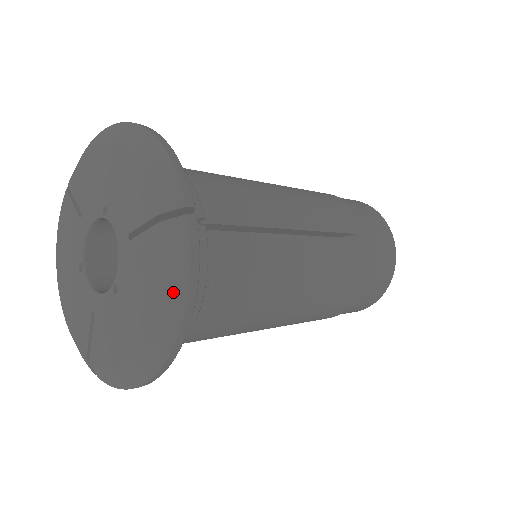
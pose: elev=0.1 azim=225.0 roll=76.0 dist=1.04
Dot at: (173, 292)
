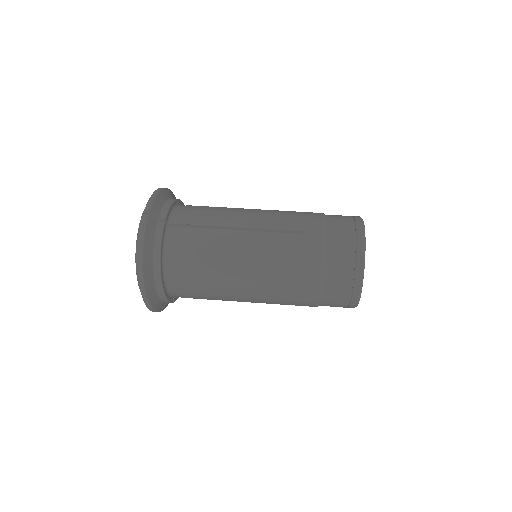
Dot at: (137, 248)
